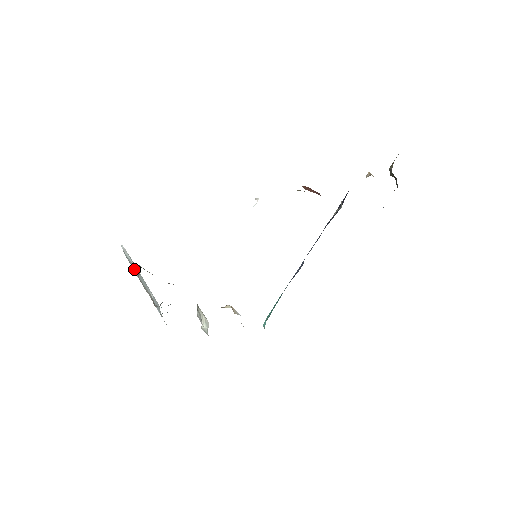
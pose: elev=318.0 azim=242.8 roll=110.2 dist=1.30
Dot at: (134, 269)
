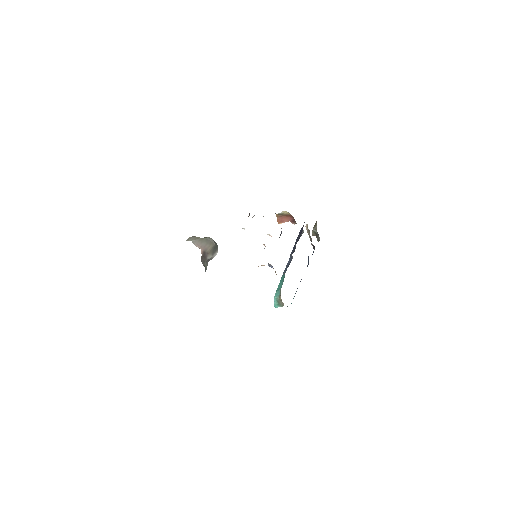
Dot at: occluded
